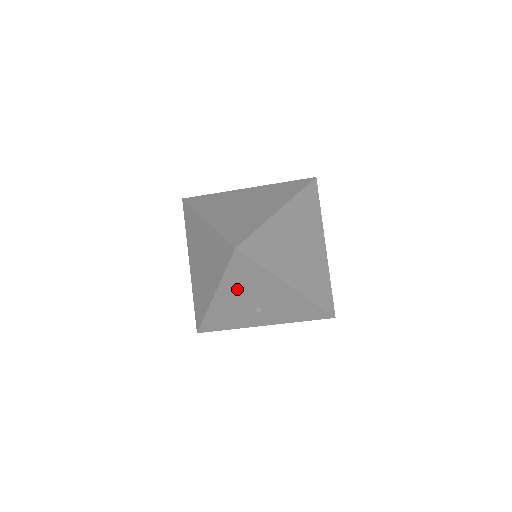
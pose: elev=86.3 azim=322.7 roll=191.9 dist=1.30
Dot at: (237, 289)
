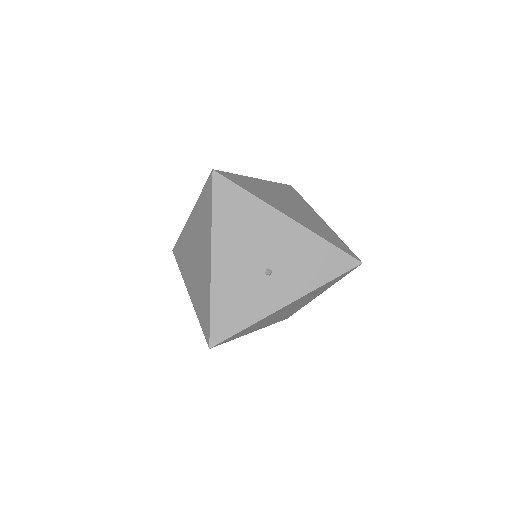
Dot at: (233, 239)
